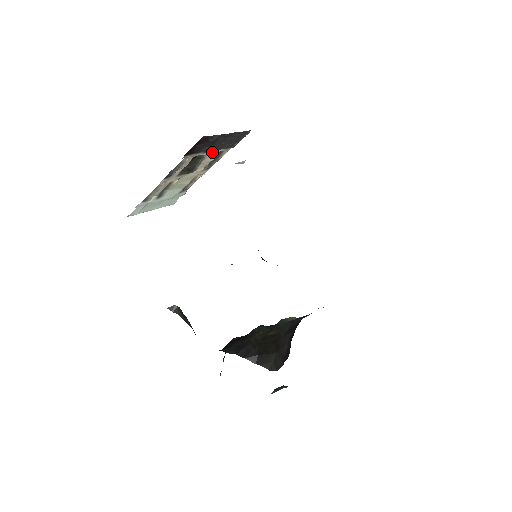
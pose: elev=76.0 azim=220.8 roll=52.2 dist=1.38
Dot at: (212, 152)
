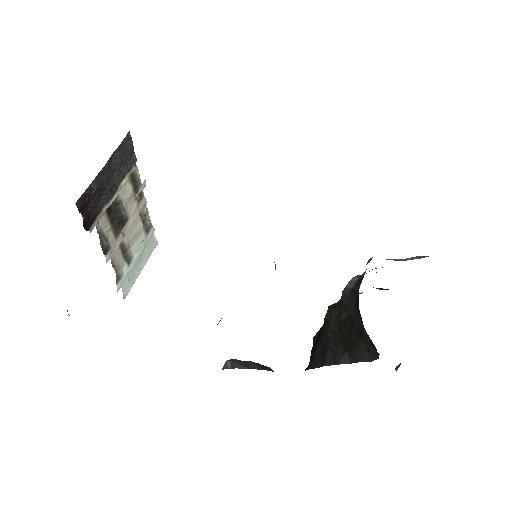
Dot at: (118, 190)
